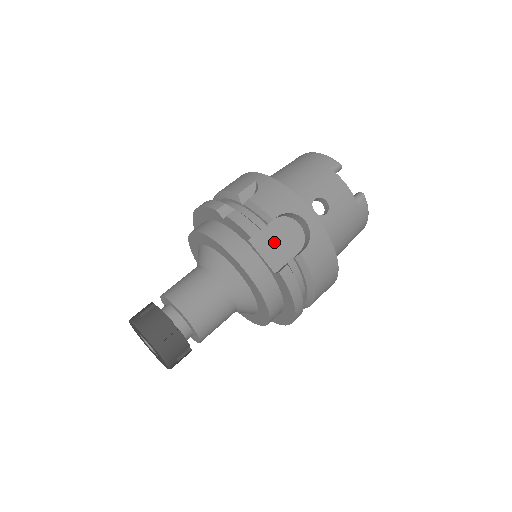
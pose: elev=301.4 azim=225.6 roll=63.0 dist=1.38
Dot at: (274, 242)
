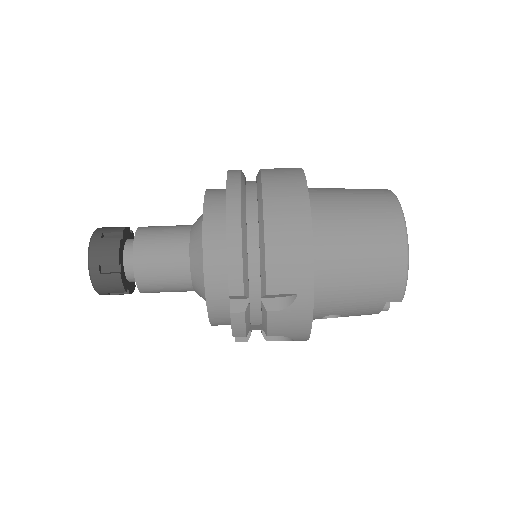
Dot at: (256, 327)
